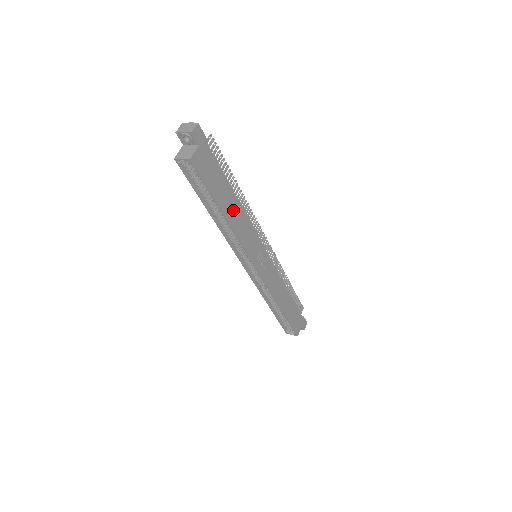
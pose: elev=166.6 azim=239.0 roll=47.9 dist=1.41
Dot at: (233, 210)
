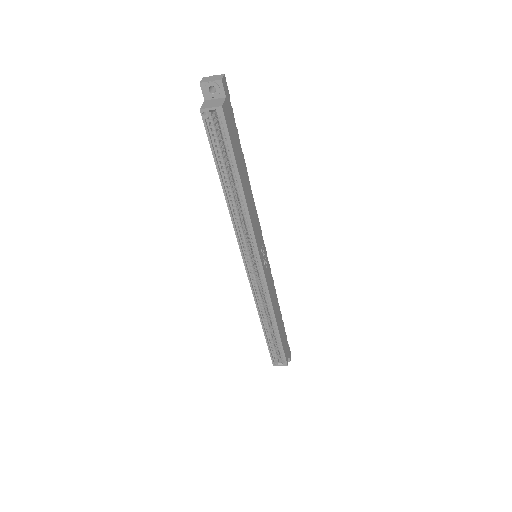
Dot at: (246, 187)
